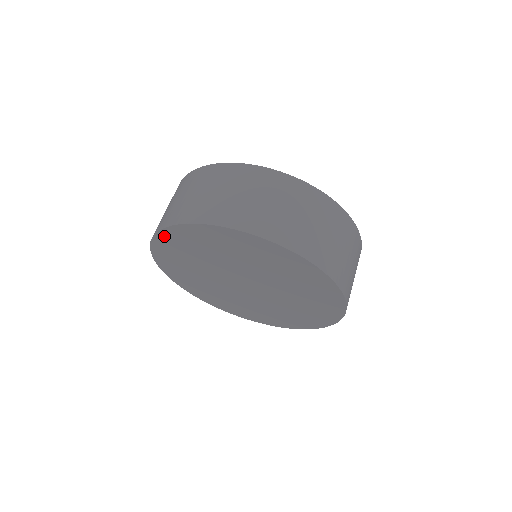
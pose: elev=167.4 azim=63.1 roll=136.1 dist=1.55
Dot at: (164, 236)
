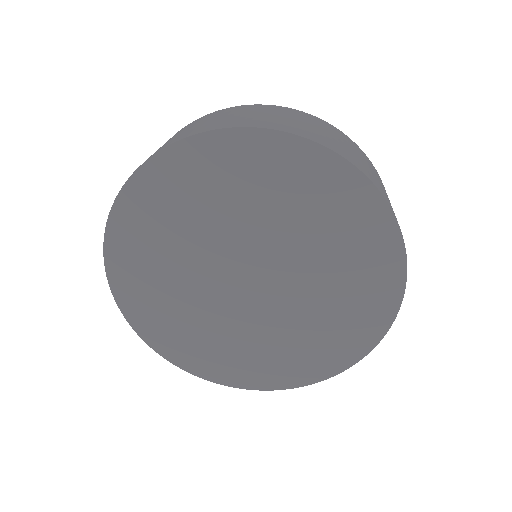
Dot at: (128, 201)
